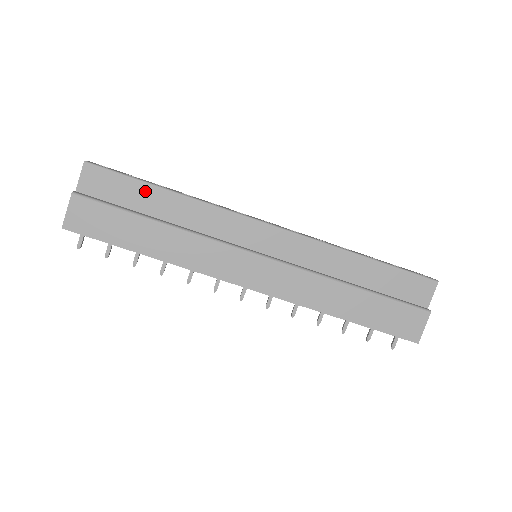
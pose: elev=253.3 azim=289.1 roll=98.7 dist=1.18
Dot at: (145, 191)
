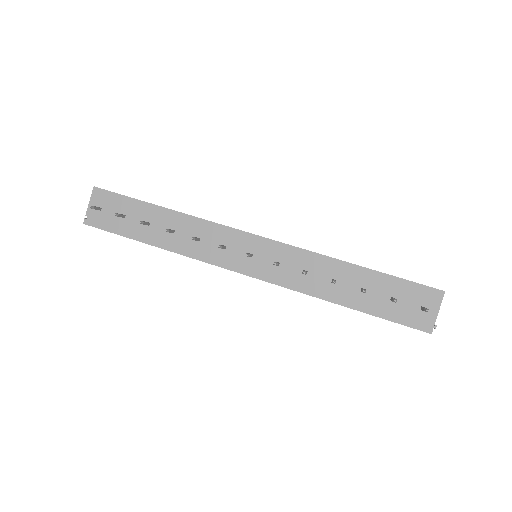
Dot at: occluded
